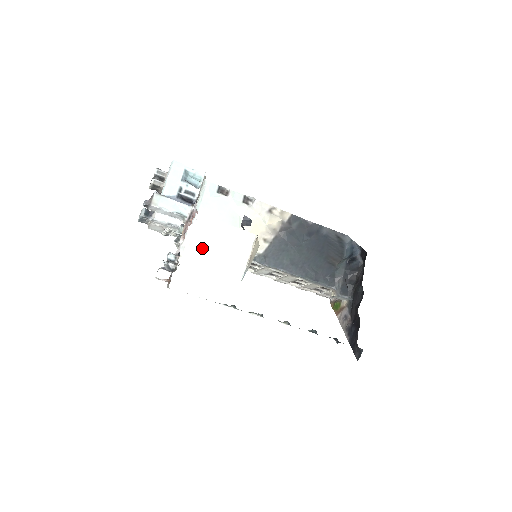
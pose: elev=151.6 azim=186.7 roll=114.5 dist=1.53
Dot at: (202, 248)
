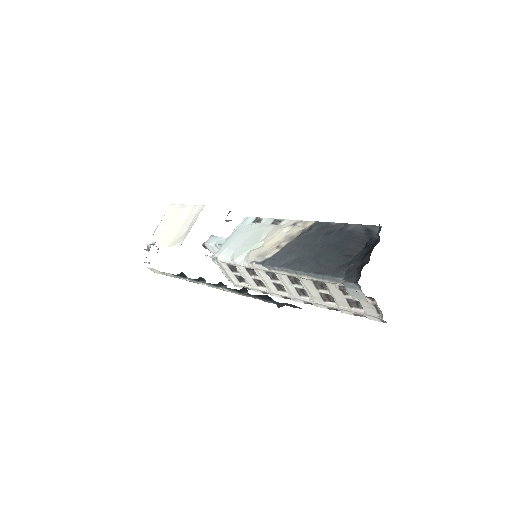
Dot at: (168, 227)
